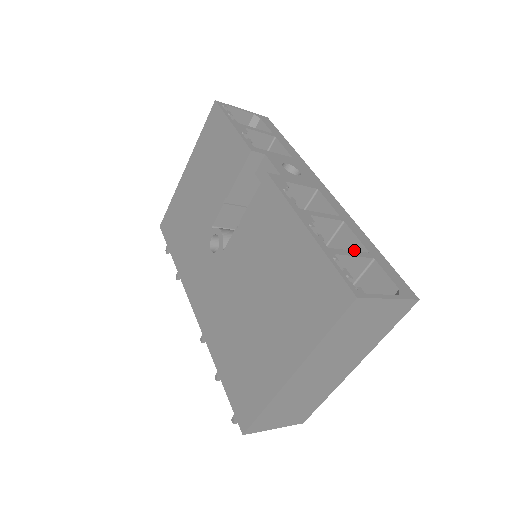
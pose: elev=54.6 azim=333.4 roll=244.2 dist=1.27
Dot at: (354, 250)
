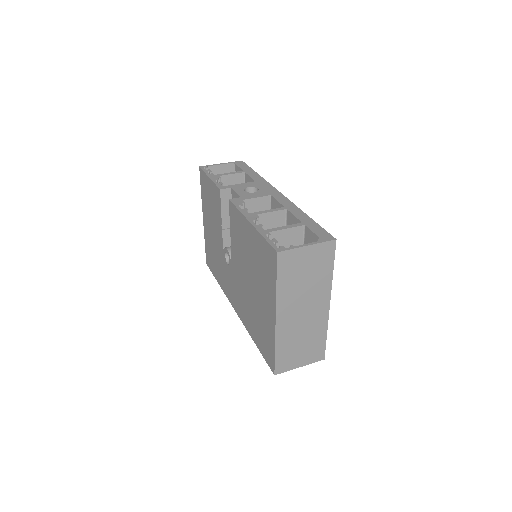
Dot at: occluded
